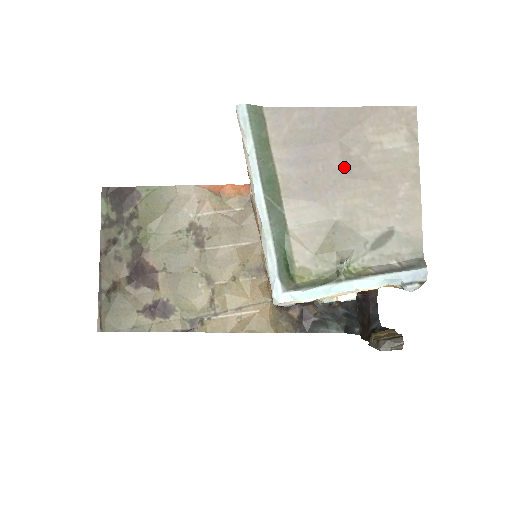
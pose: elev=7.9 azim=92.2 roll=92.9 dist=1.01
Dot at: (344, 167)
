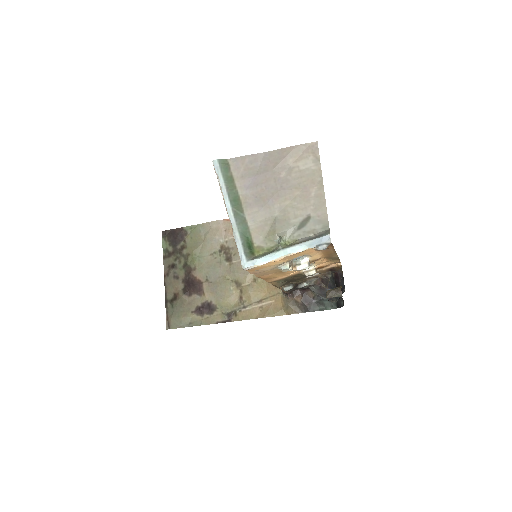
Dot at: (277, 184)
